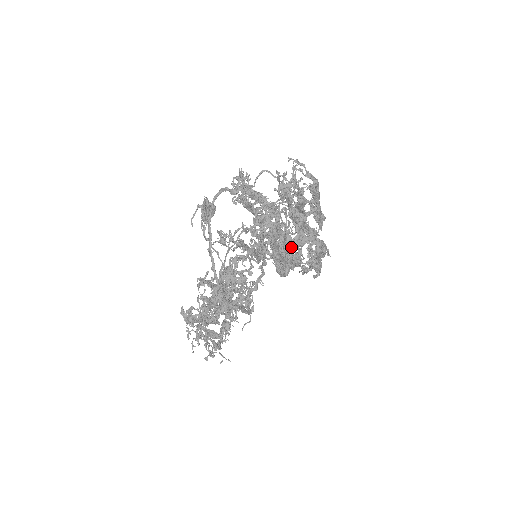
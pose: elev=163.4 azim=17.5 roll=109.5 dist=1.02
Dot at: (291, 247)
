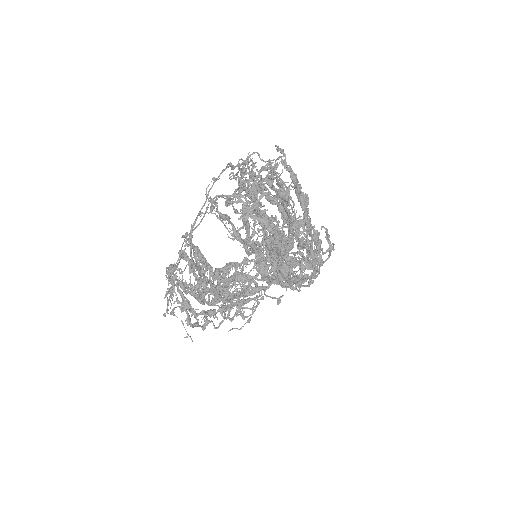
Dot at: occluded
